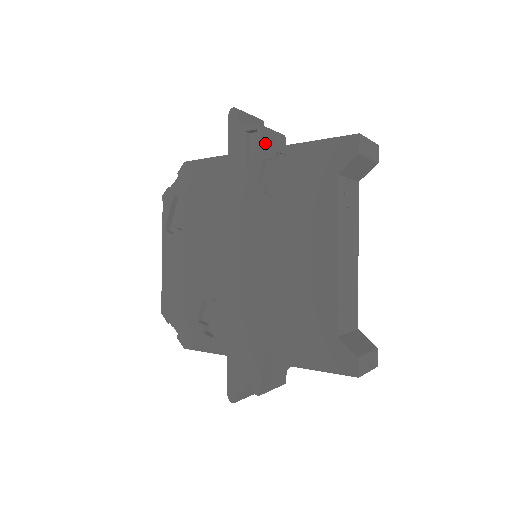
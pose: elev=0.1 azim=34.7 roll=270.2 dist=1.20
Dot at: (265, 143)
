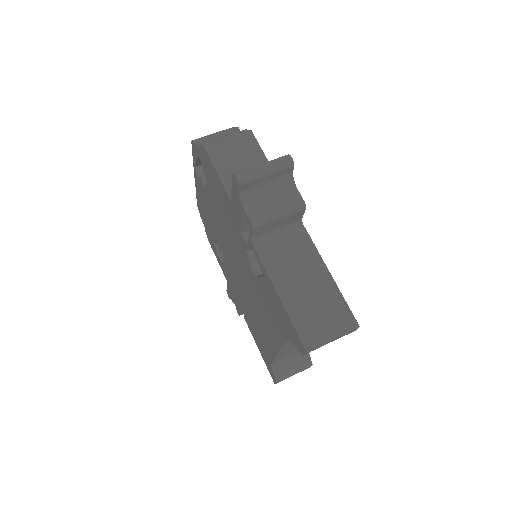
Dot at: (260, 233)
